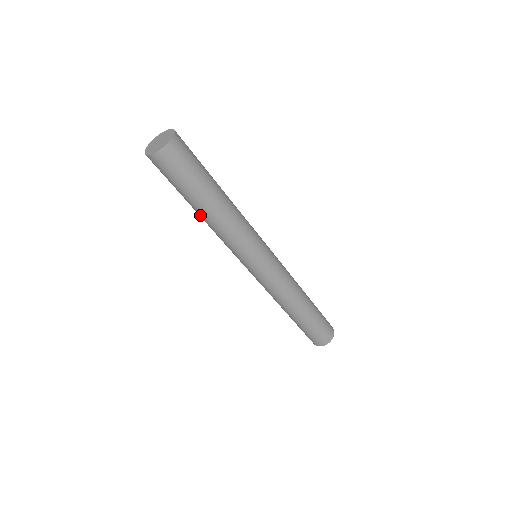
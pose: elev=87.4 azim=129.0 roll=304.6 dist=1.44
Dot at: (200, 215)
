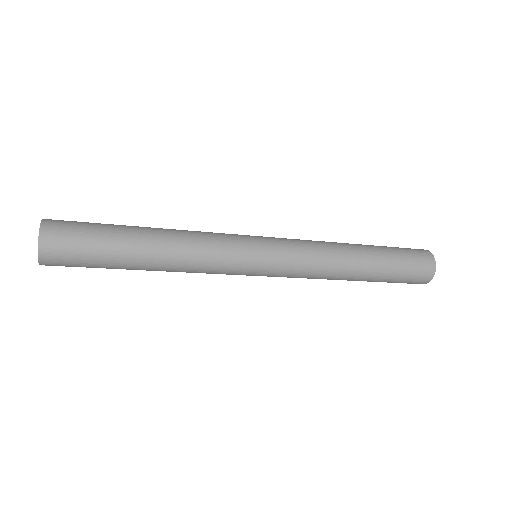
Dot at: (151, 270)
